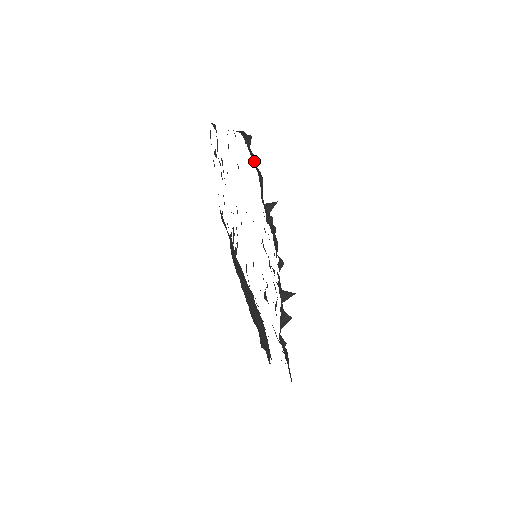
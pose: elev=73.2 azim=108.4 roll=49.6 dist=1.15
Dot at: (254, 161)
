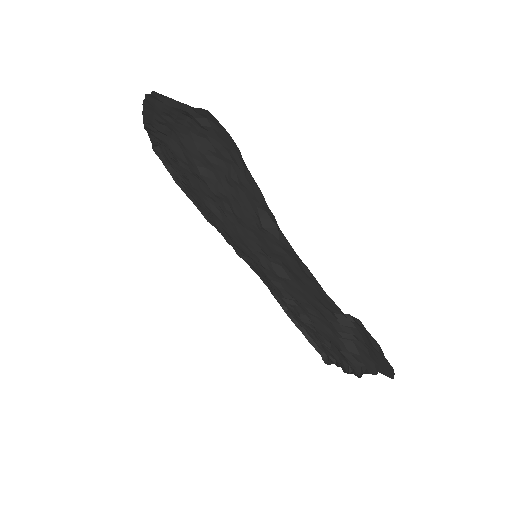
Dot at: occluded
